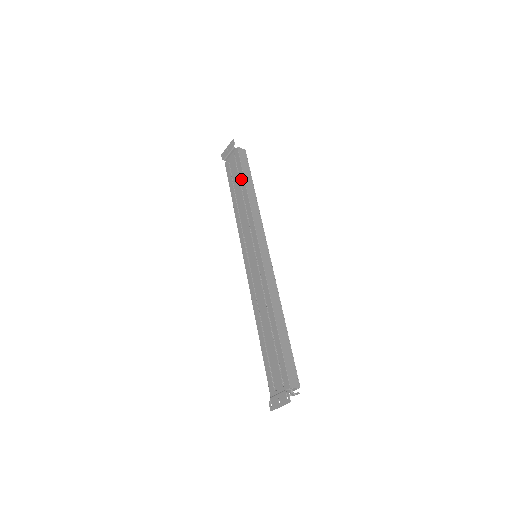
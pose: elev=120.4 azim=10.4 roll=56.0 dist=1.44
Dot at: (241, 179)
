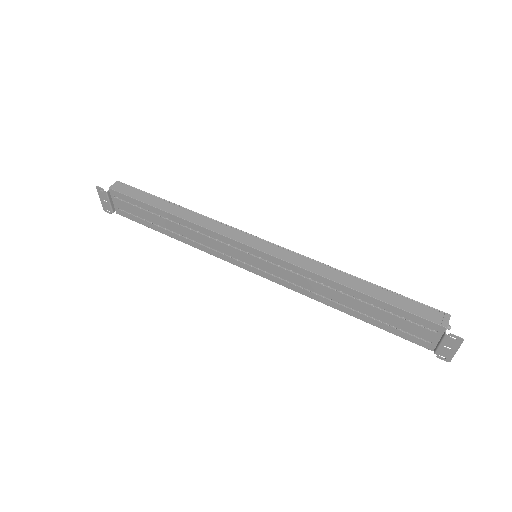
Dot at: (152, 211)
